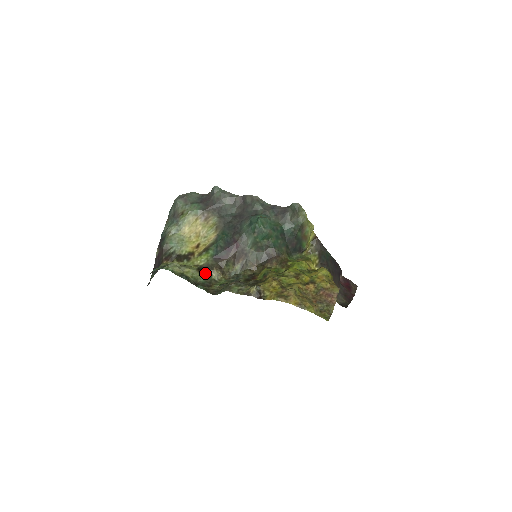
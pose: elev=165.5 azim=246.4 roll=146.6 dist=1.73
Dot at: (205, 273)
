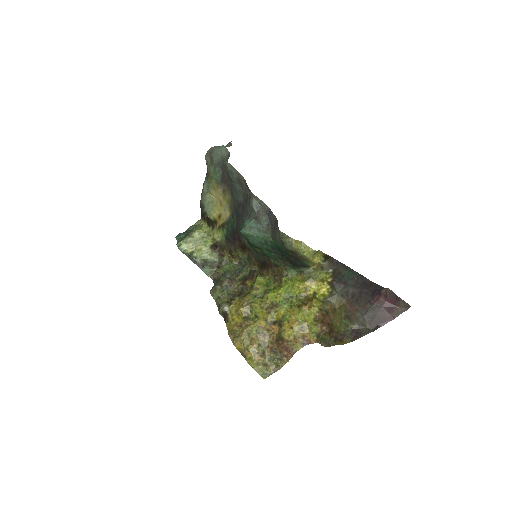
Dot at: (218, 251)
